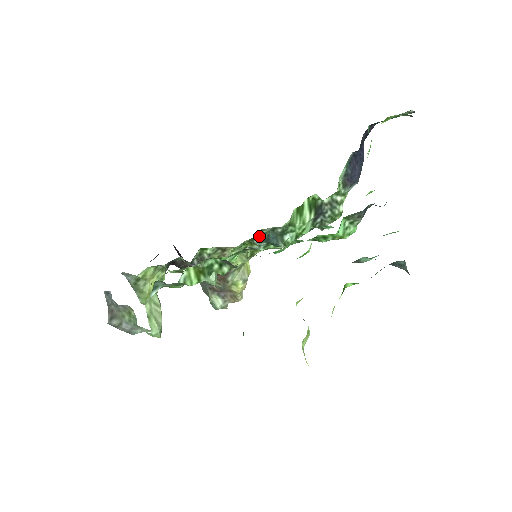
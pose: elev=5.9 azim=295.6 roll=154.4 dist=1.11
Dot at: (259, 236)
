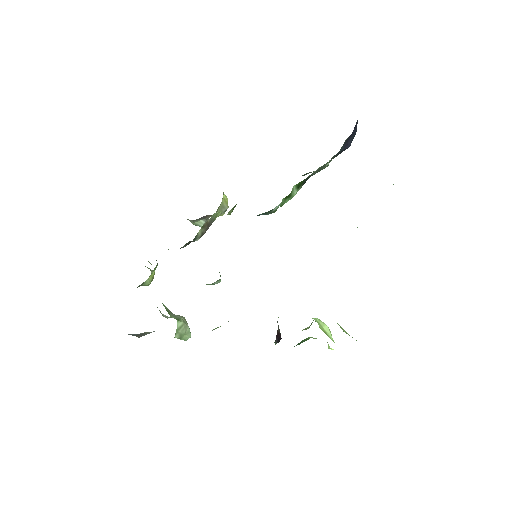
Dot at: occluded
